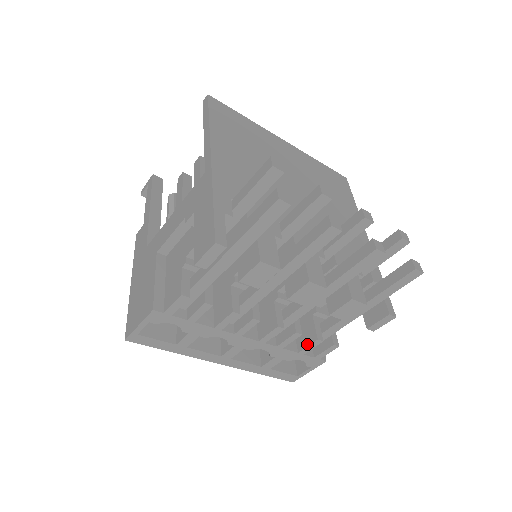
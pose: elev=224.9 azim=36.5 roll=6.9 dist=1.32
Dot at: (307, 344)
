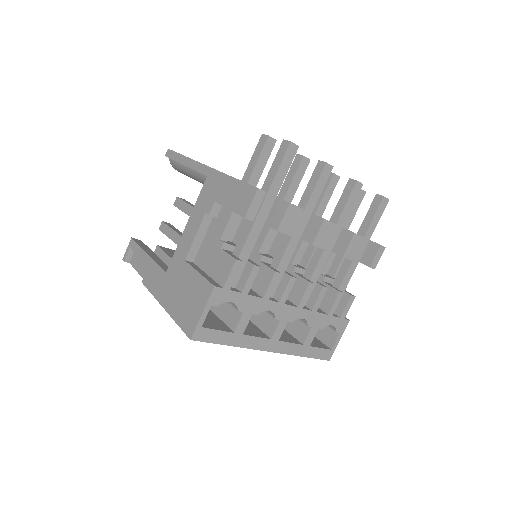
Dot at: (332, 302)
